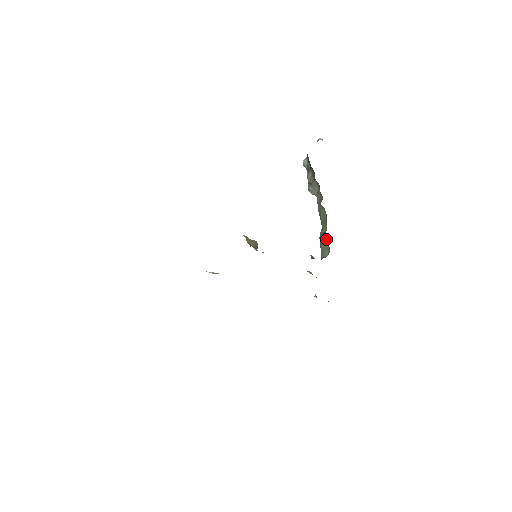
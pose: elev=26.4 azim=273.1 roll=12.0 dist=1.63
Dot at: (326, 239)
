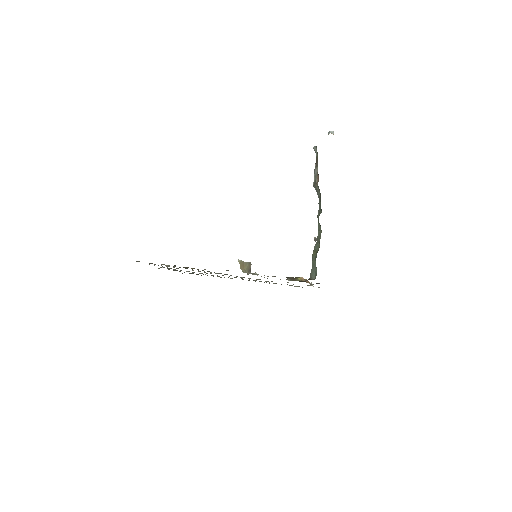
Dot at: occluded
